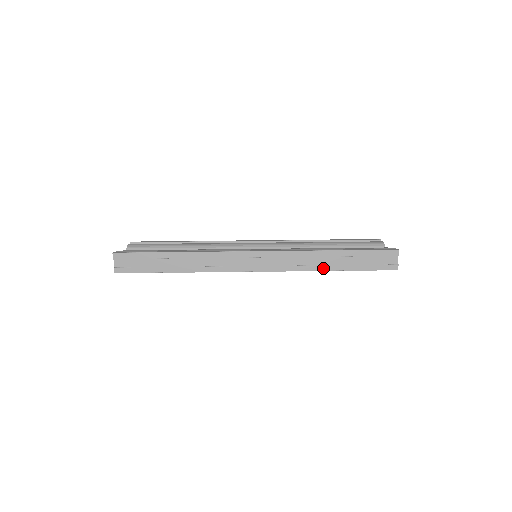
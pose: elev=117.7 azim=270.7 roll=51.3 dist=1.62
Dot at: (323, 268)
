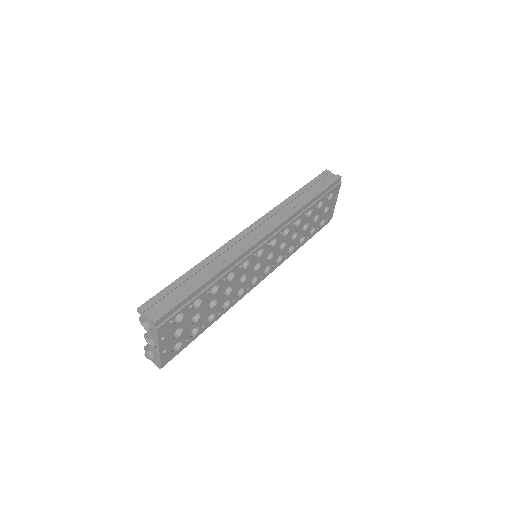
Dot at: (303, 204)
